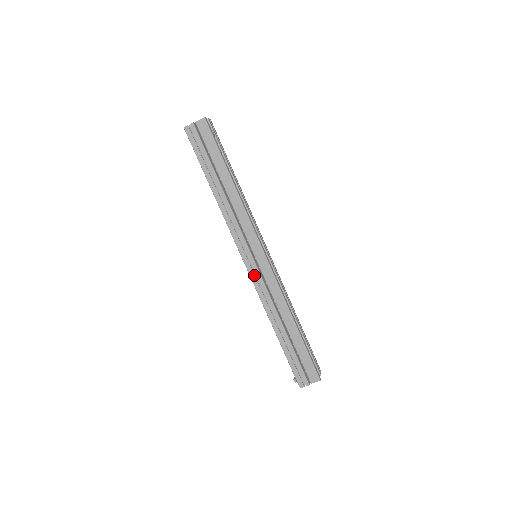
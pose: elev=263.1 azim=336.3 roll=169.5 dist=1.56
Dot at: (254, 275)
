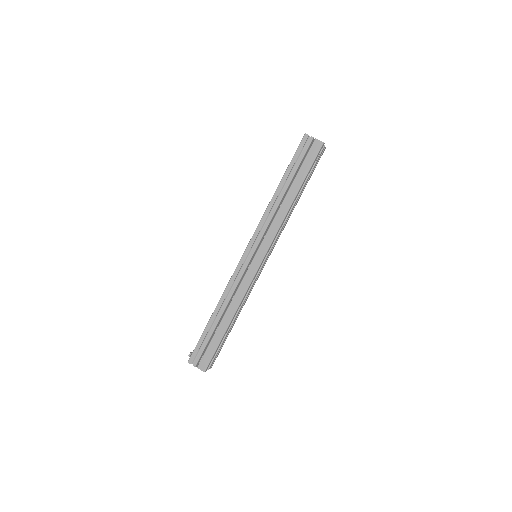
Dot at: (242, 265)
